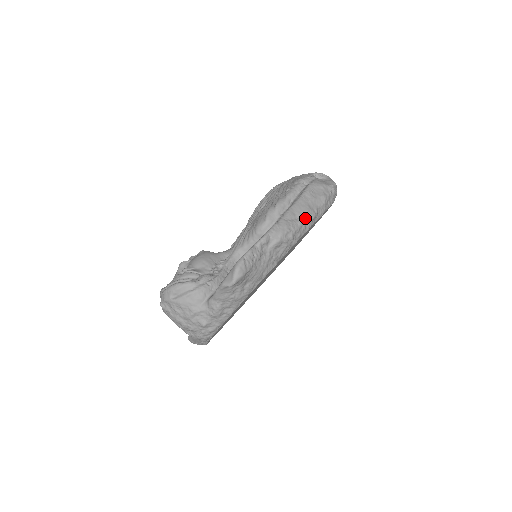
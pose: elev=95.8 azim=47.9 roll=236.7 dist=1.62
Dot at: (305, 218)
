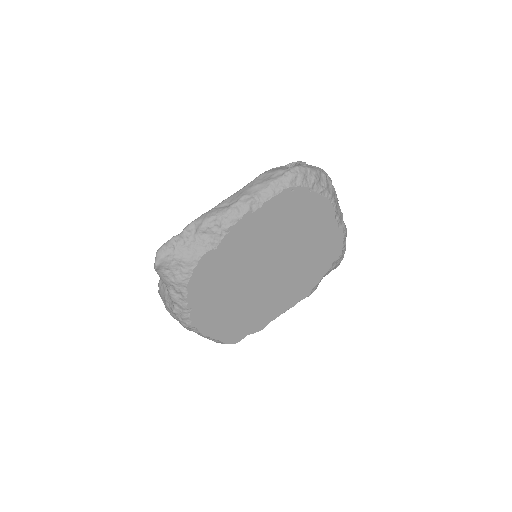
Dot at: (237, 203)
